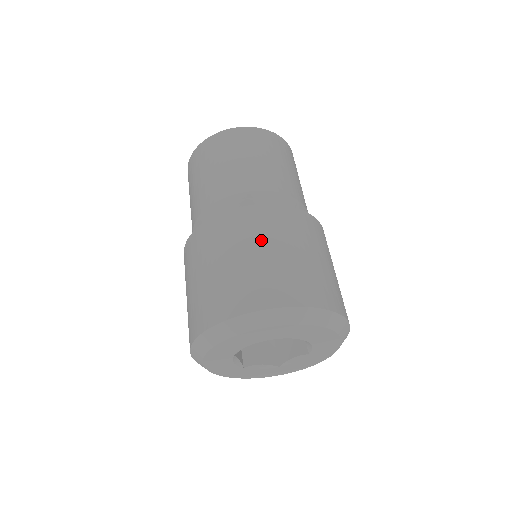
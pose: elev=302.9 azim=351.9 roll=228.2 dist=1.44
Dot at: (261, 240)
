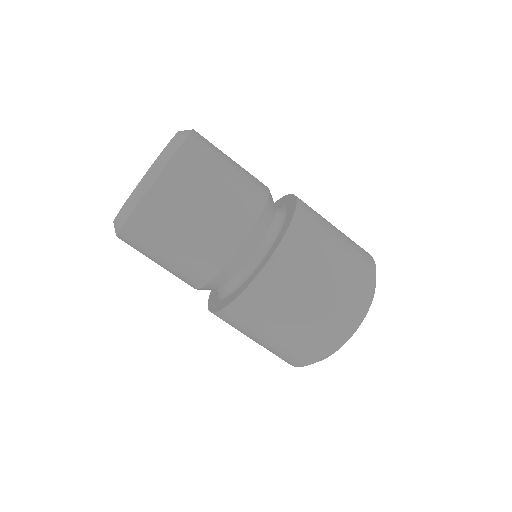
Dot at: (298, 292)
